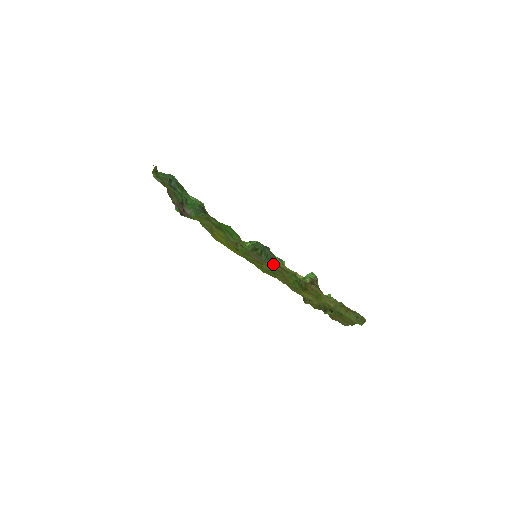
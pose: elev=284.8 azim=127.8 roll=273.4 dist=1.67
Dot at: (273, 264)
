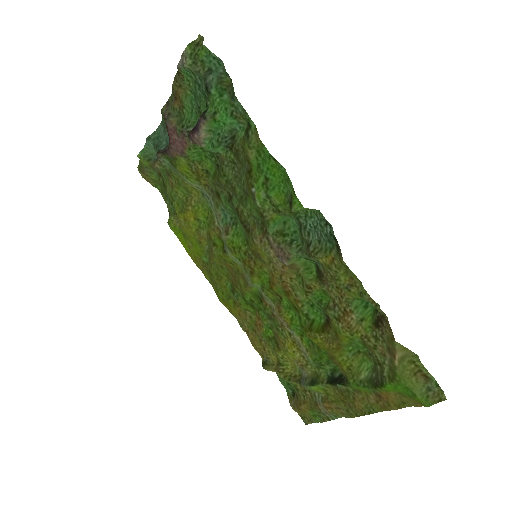
Dot at: (292, 271)
